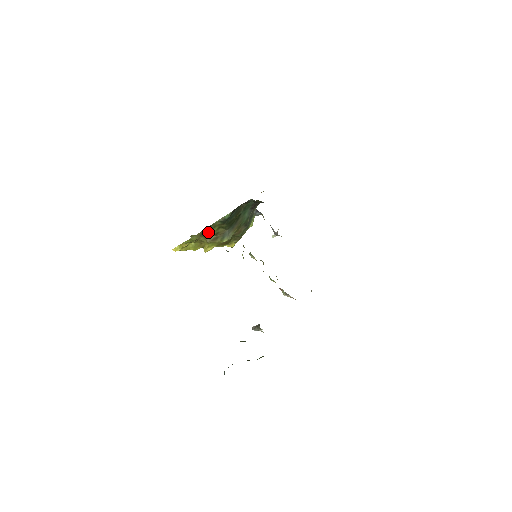
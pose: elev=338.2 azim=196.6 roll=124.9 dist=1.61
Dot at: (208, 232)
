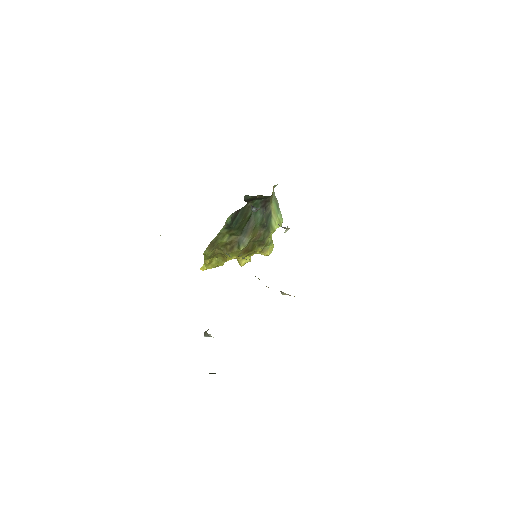
Dot at: (219, 243)
